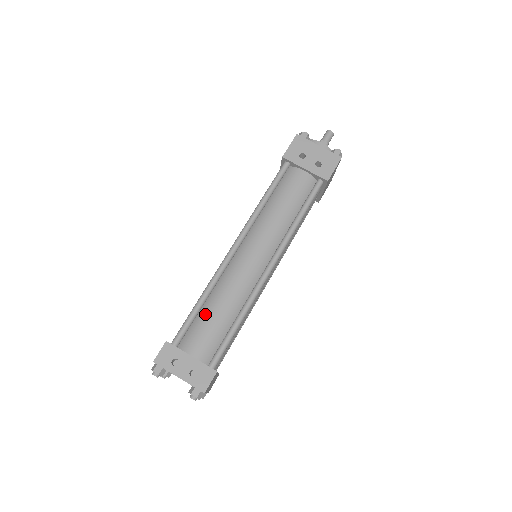
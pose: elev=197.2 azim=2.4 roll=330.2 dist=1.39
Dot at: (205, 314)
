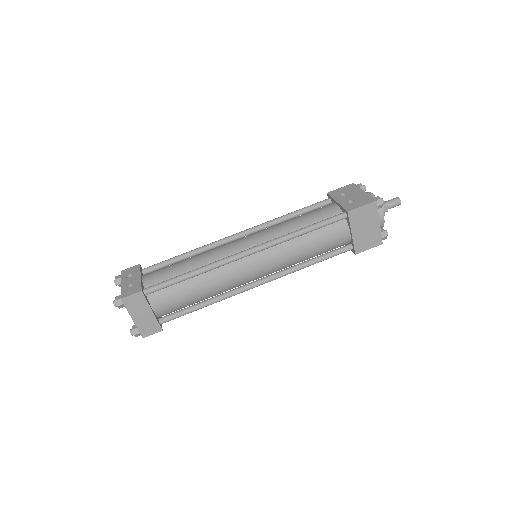
Dot at: (178, 262)
